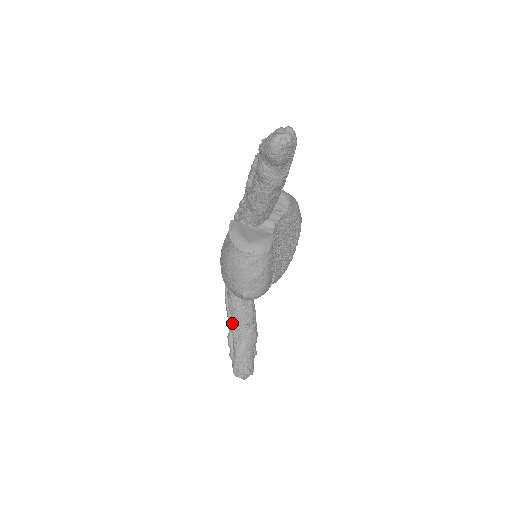
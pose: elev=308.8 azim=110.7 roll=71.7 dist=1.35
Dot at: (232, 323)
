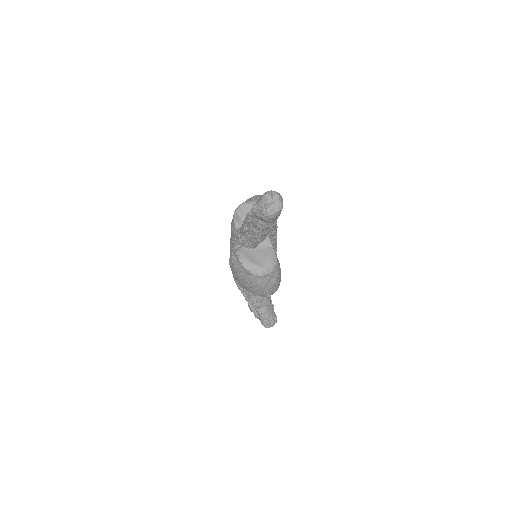
Dot at: (251, 300)
